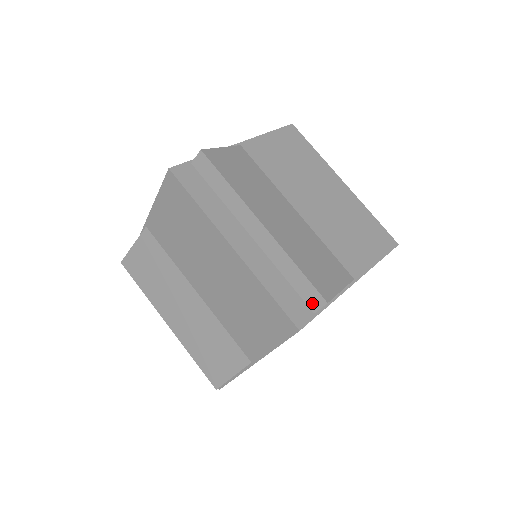
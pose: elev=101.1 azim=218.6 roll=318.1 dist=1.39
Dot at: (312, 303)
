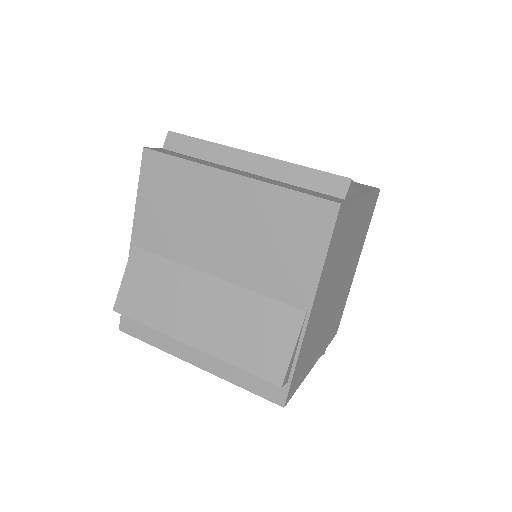
Dot at: (337, 191)
